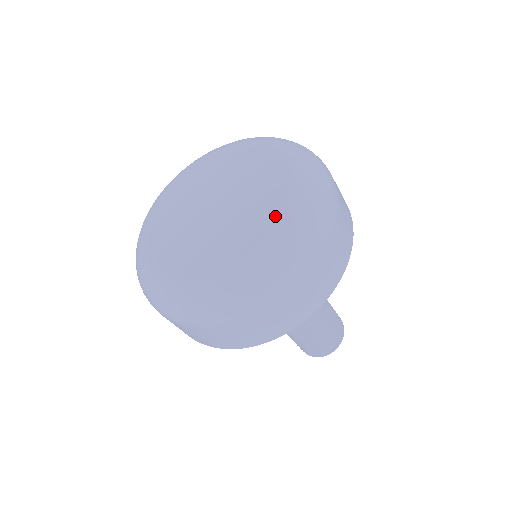
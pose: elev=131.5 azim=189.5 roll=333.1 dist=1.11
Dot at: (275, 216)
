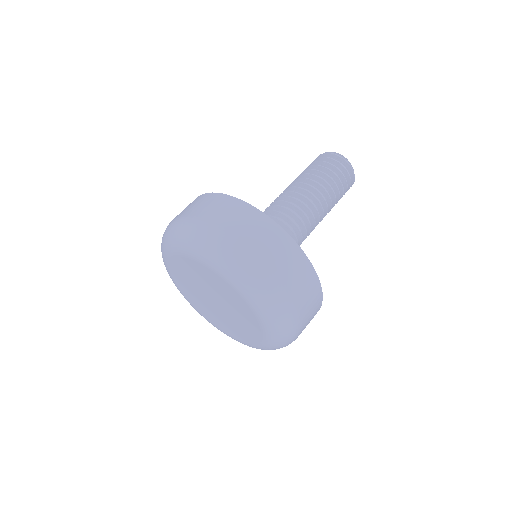
Dot at: (255, 320)
